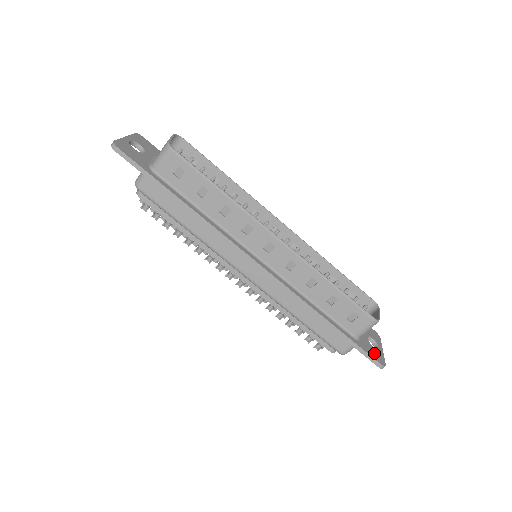
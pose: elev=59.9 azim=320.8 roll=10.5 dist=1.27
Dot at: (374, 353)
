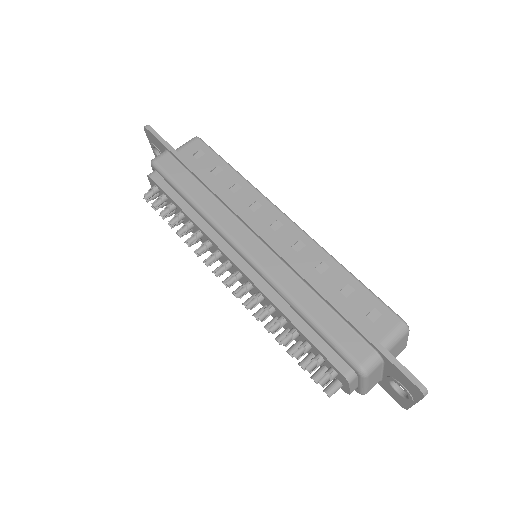
Dot at: occluded
